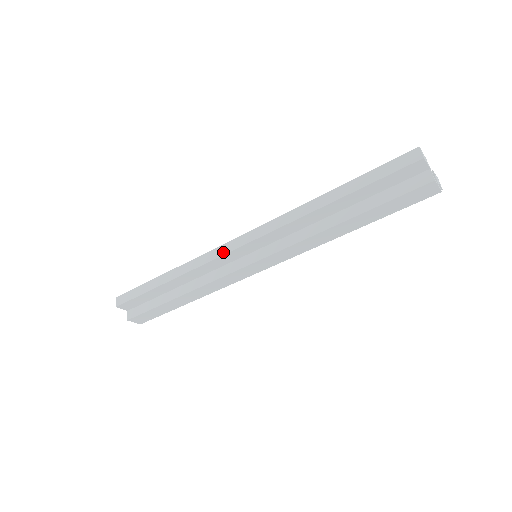
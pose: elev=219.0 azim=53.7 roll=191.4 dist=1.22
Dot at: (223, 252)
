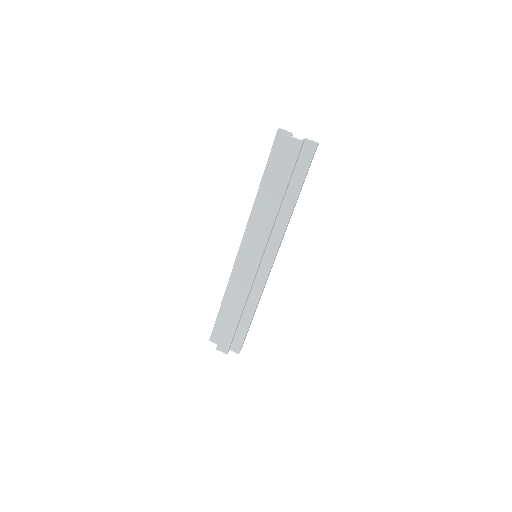
Dot at: (236, 259)
